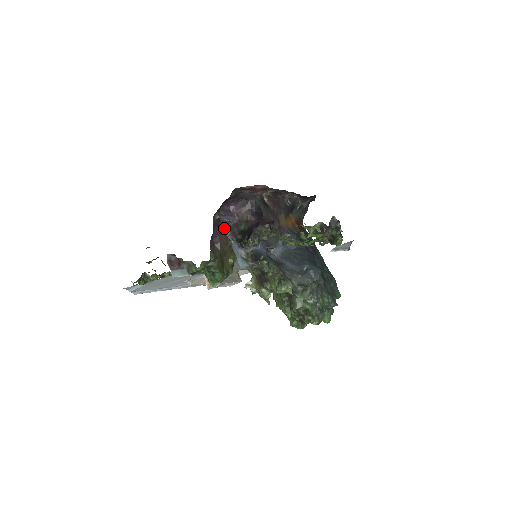
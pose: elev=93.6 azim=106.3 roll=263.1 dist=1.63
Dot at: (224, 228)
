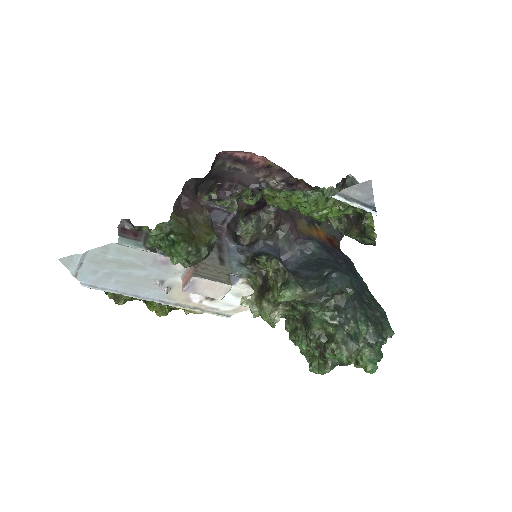
Dot at: (221, 227)
